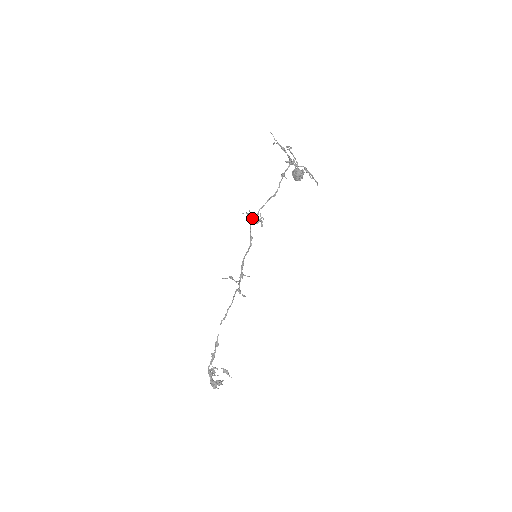
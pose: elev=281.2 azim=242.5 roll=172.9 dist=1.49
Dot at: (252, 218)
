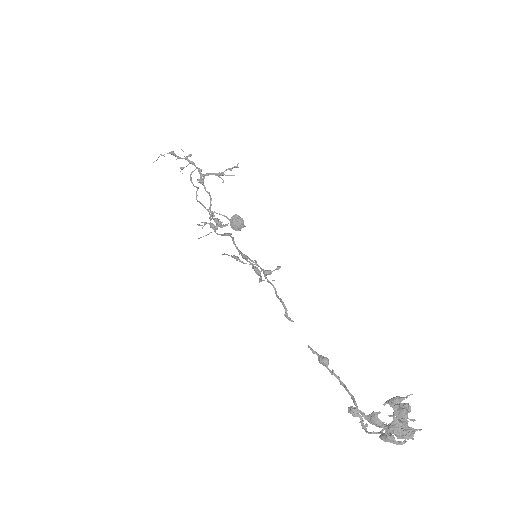
Dot at: occluded
